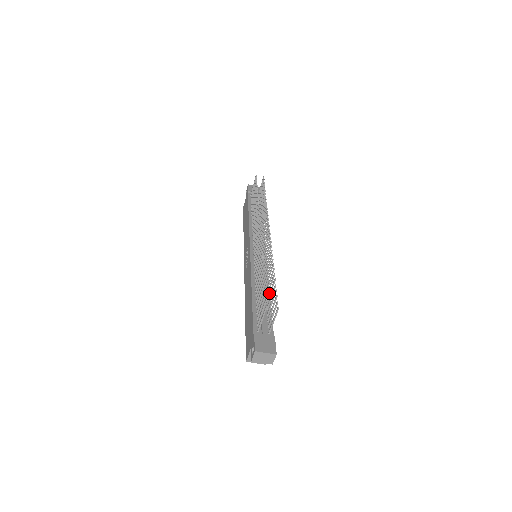
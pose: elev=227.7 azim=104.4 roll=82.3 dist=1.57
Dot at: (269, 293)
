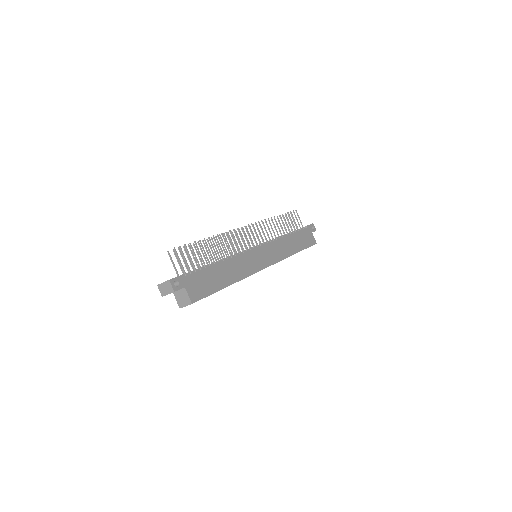
Dot at: (205, 255)
